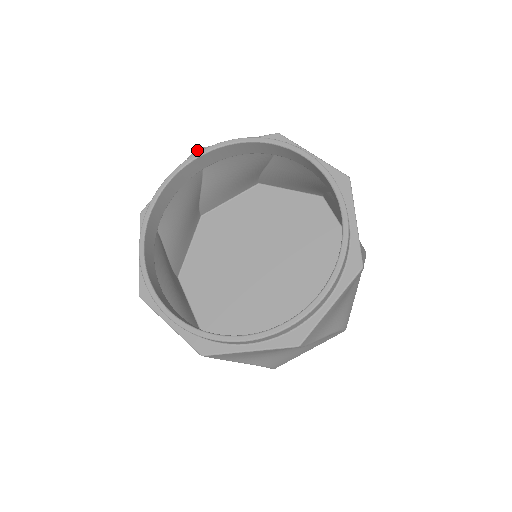
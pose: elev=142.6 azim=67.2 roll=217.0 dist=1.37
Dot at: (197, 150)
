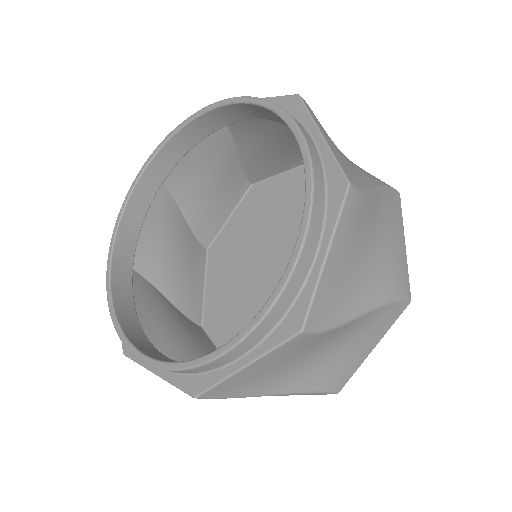
Dot at: occluded
